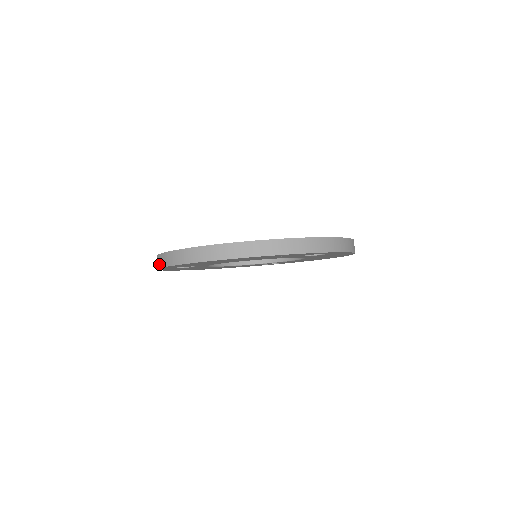
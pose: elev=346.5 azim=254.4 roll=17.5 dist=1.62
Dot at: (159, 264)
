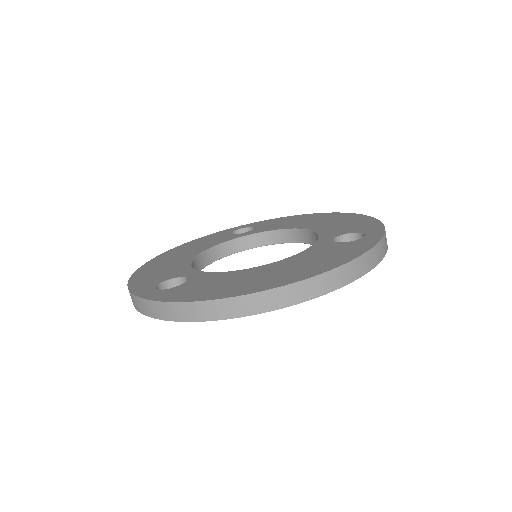
Dot at: (154, 313)
